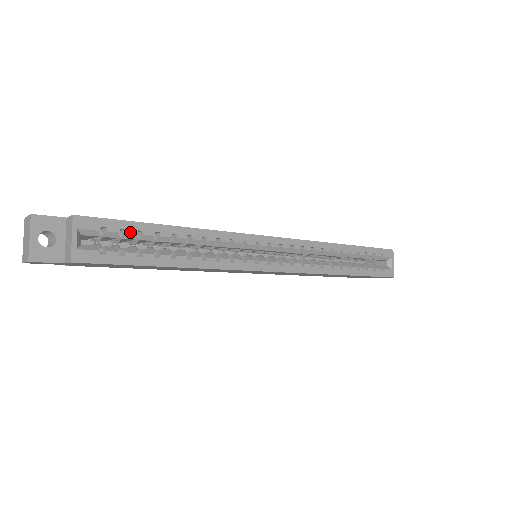
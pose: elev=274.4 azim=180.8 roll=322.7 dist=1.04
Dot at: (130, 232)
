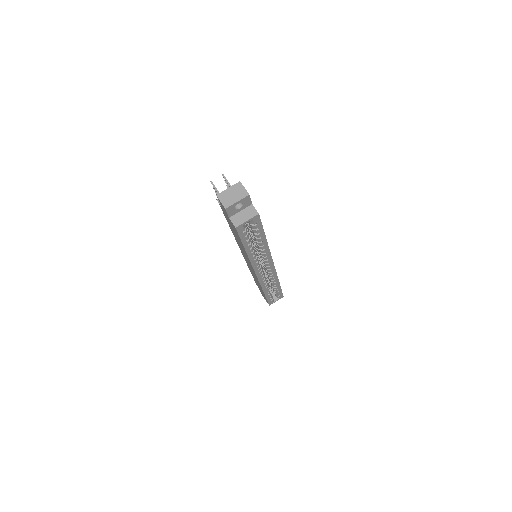
Dot at: (258, 231)
